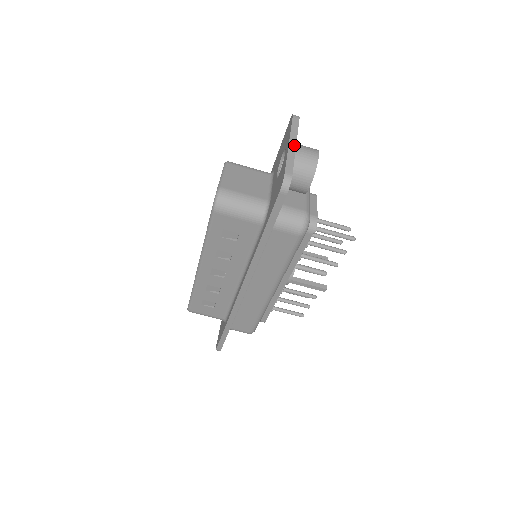
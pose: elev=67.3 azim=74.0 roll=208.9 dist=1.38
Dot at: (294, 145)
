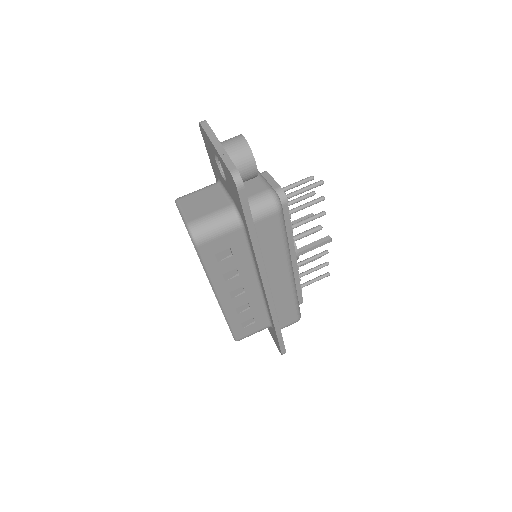
Dot at: (219, 145)
